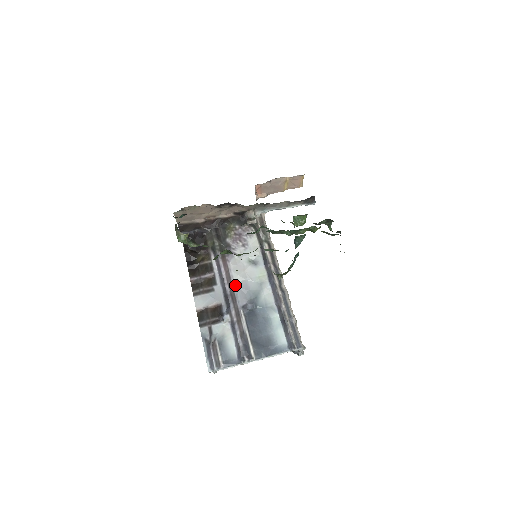
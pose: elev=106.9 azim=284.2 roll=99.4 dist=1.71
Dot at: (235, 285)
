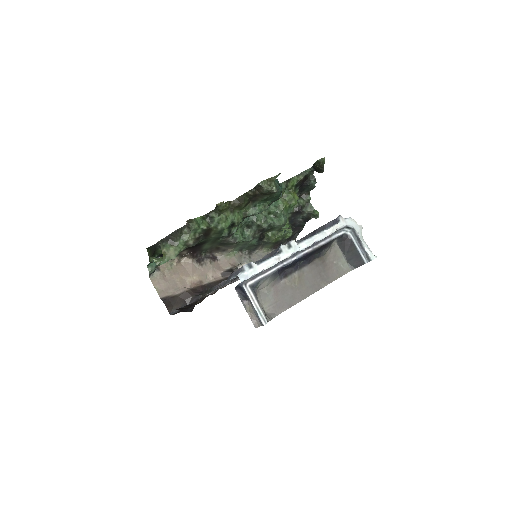
Dot at: occluded
